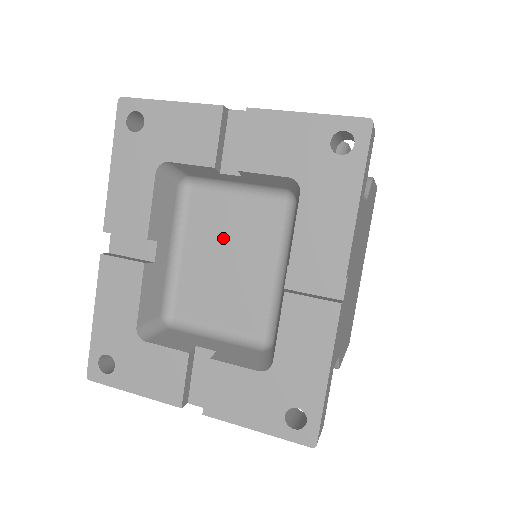
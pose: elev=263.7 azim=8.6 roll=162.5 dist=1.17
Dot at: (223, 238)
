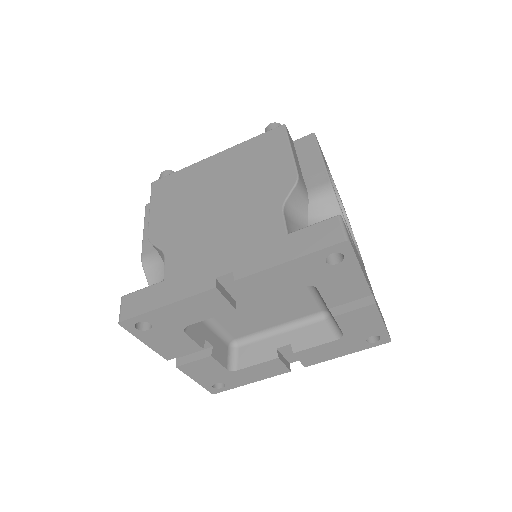
Dot at: (276, 300)
